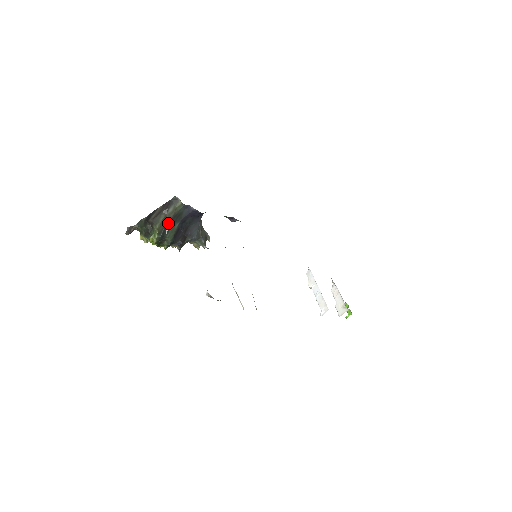
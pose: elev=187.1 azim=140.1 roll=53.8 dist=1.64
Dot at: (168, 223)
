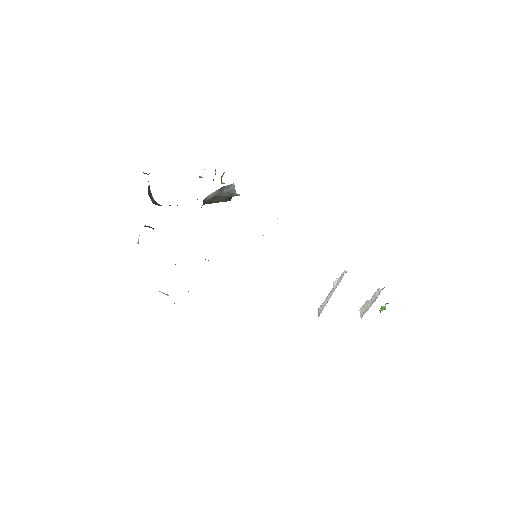
Dot at: occluded
